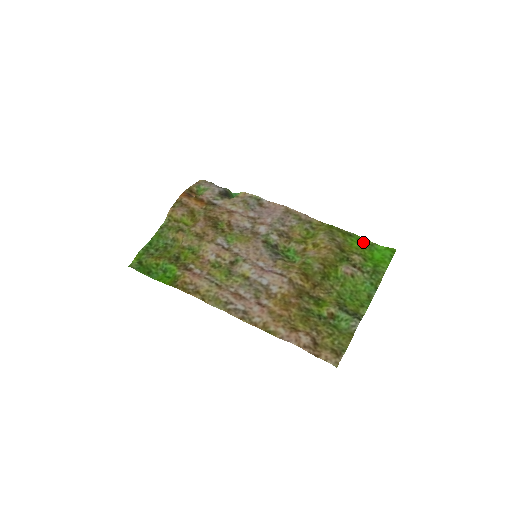
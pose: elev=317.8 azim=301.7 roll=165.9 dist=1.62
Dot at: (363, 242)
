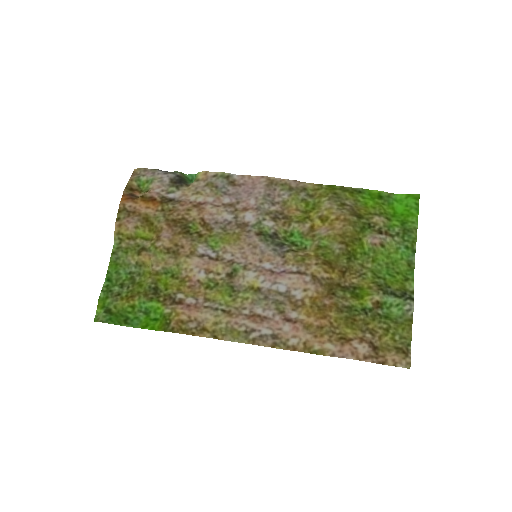
Dot at: (377, 196)
